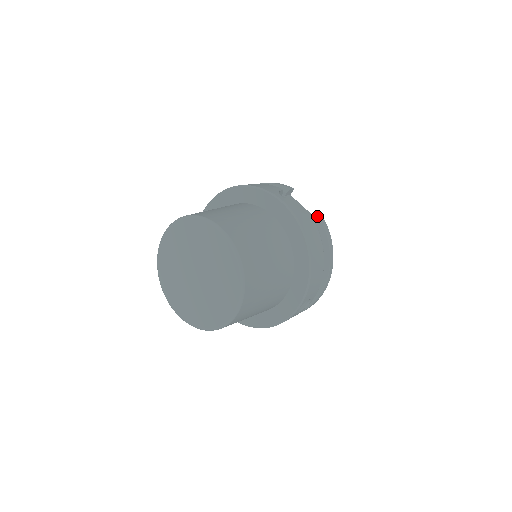
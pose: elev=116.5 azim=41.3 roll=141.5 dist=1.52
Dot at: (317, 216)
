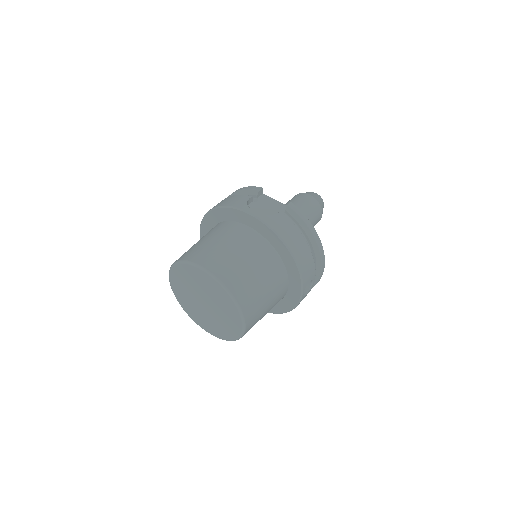
Dot at: (289, 208)
